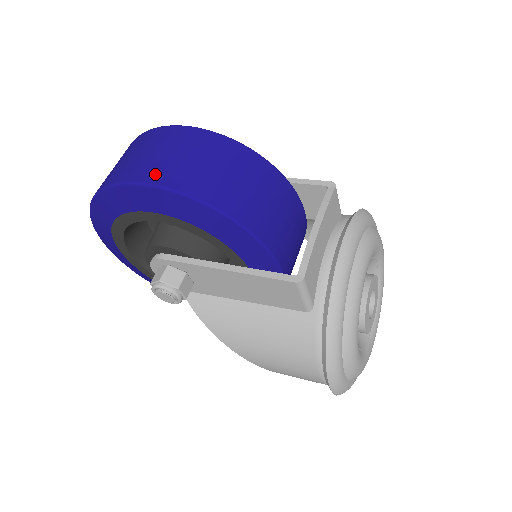
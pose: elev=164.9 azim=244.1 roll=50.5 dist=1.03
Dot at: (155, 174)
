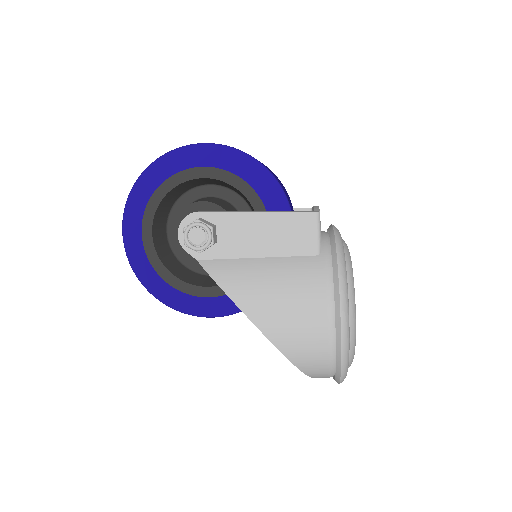
Dot at: occluded
